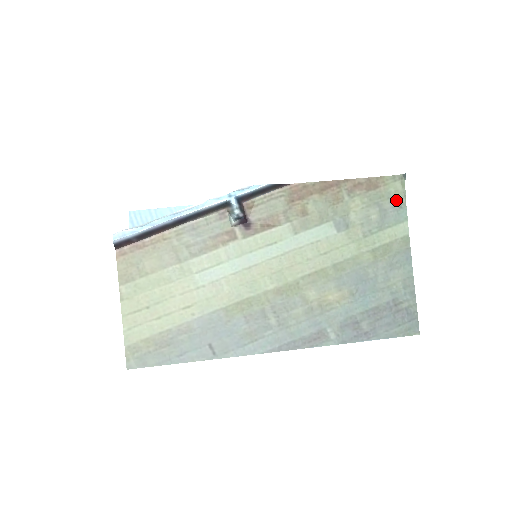
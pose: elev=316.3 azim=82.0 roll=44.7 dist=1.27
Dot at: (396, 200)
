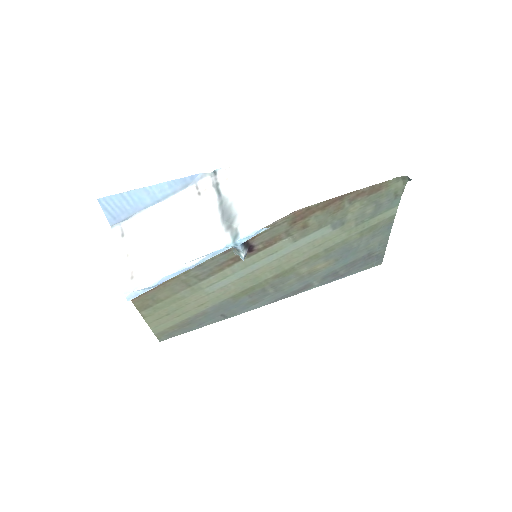
Dot at: (394, 195)
